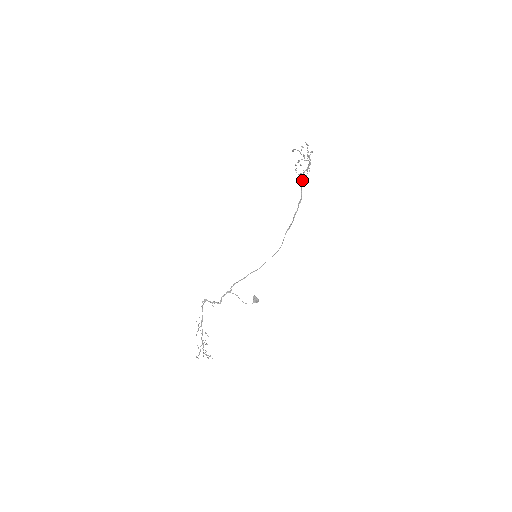
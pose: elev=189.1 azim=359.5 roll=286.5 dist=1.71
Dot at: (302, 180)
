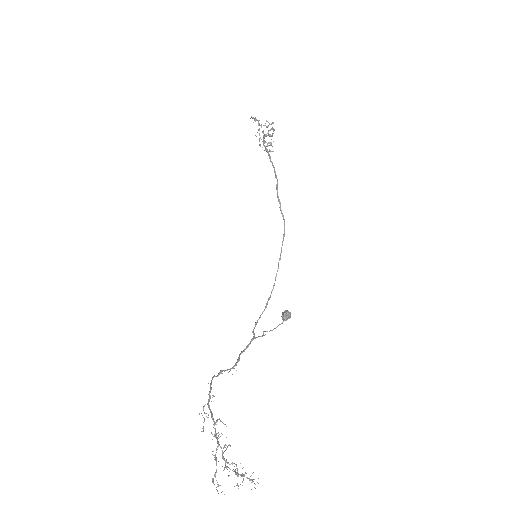
Dot at: occluded
